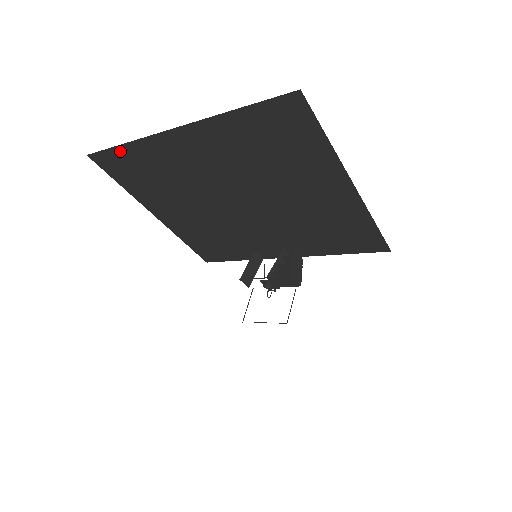
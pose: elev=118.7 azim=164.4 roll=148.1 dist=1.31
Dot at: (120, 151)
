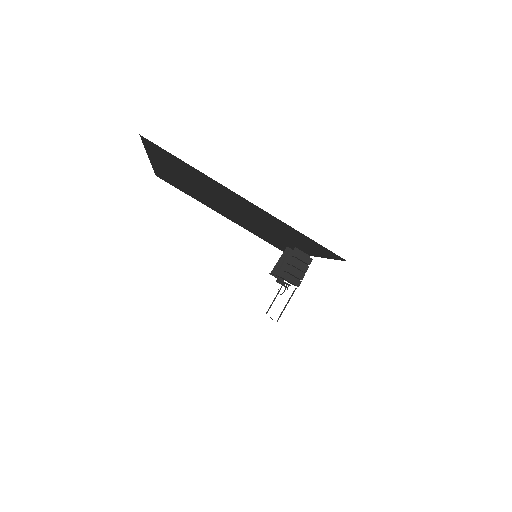
Dot at: (159, 174)
